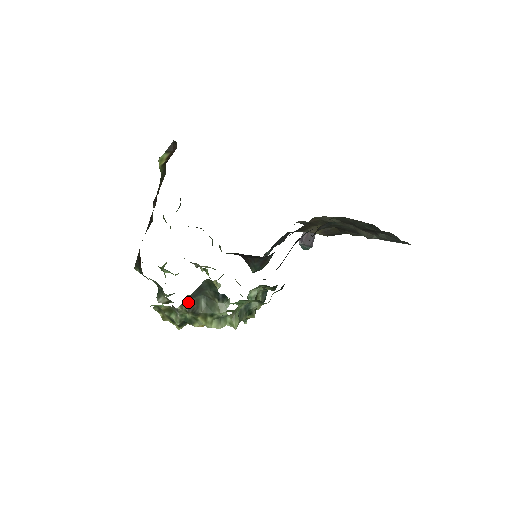
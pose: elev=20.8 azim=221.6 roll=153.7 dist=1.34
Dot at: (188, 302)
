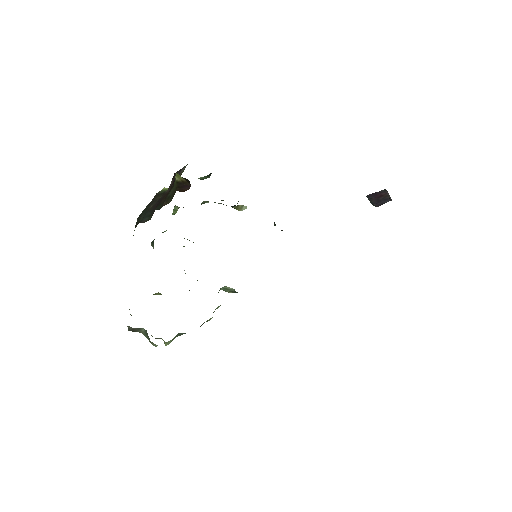
Dot at: (130, 328)
